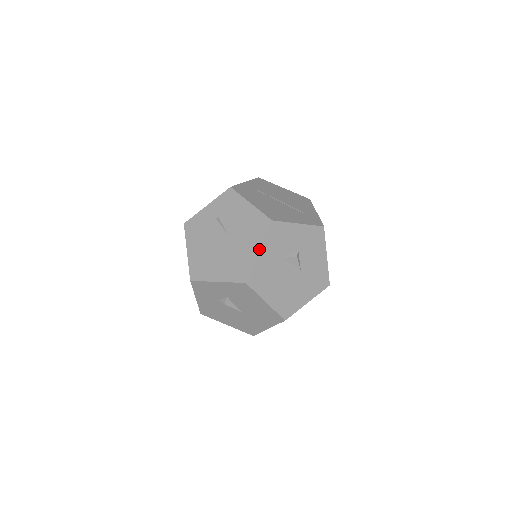
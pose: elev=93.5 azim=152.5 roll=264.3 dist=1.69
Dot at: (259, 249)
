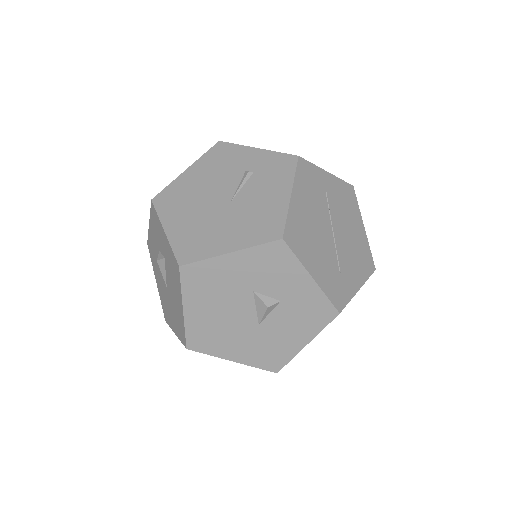
Dot at: (233, 250)
